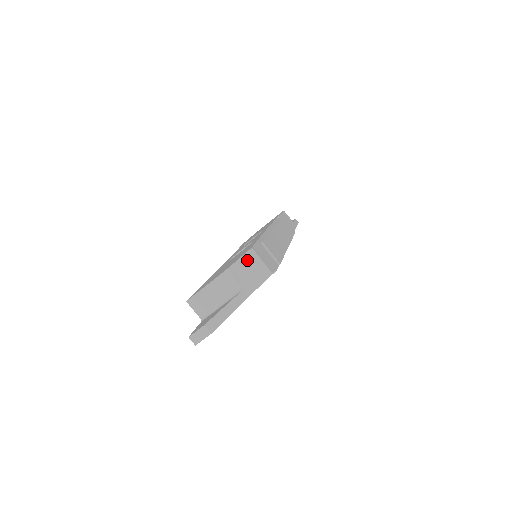
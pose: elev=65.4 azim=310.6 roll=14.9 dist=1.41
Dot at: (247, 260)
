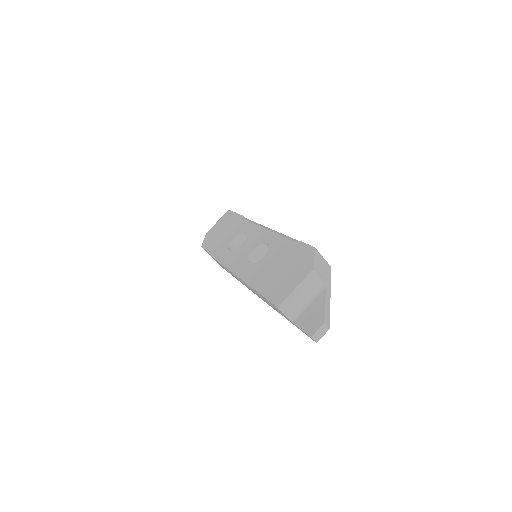
Dot at: (317, 259)
